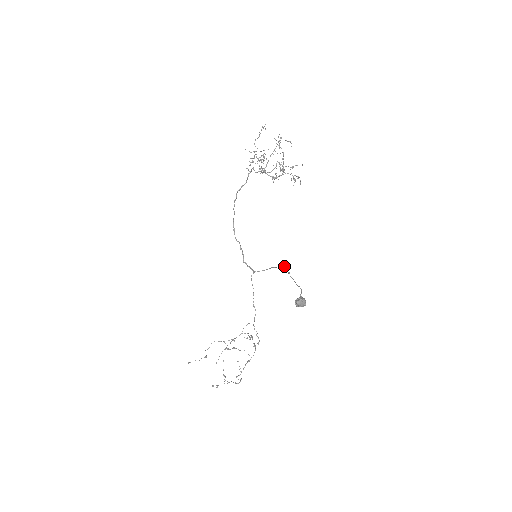
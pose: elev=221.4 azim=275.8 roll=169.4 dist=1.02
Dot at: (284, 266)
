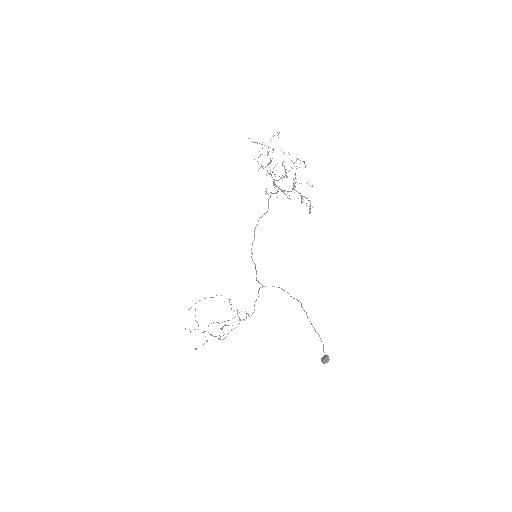
Dot at: occluded
